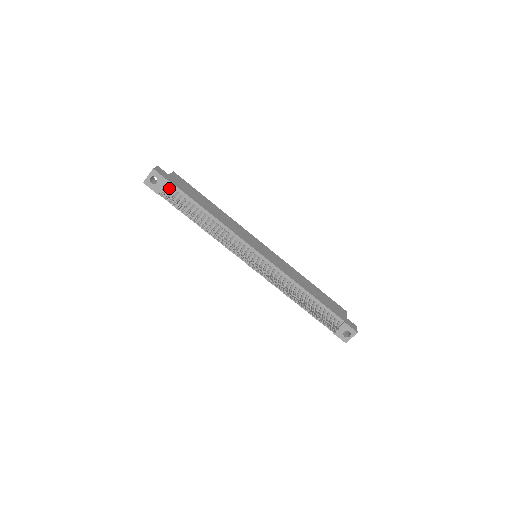
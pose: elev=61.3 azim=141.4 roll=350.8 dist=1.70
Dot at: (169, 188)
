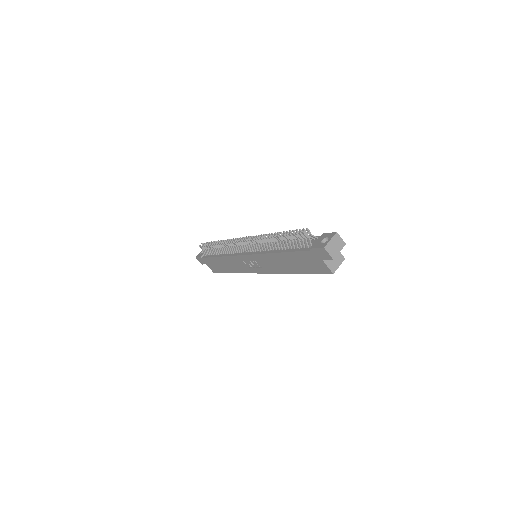
Dot at: occluded
